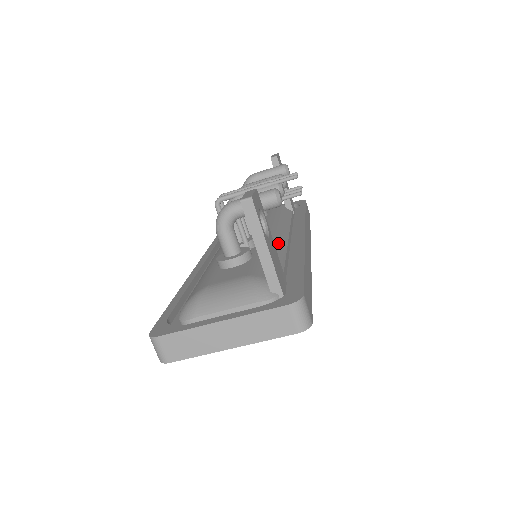
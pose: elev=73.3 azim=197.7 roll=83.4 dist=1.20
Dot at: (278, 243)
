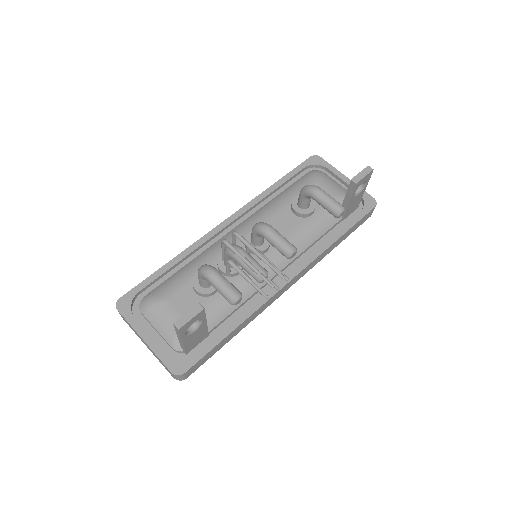
Dot at: occluded
